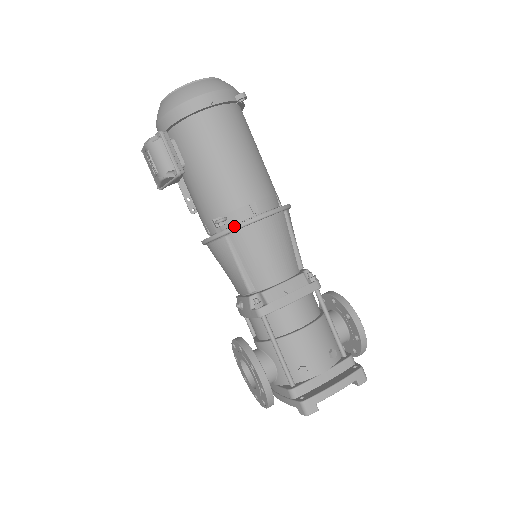
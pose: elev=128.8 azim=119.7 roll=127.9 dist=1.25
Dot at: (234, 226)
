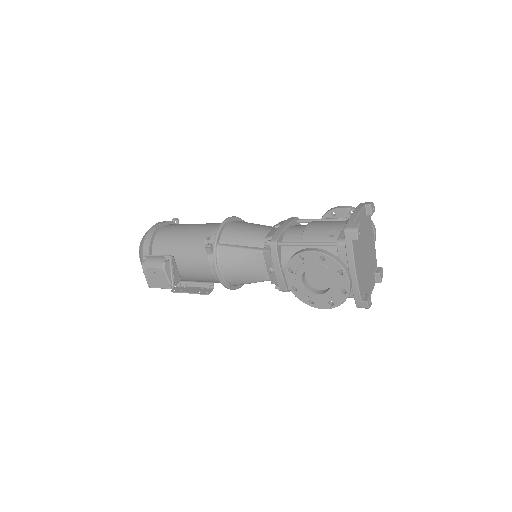
Dot at: (215, 234)
